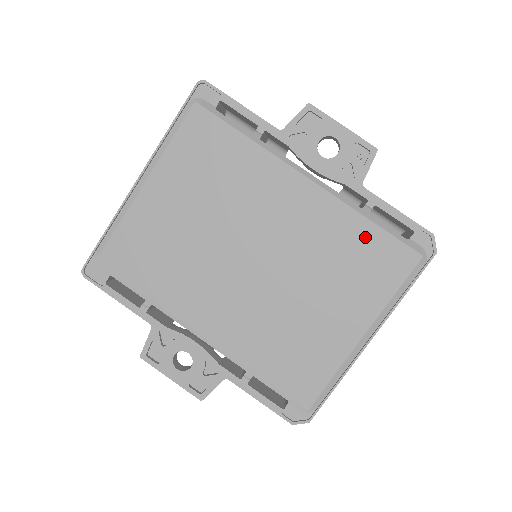
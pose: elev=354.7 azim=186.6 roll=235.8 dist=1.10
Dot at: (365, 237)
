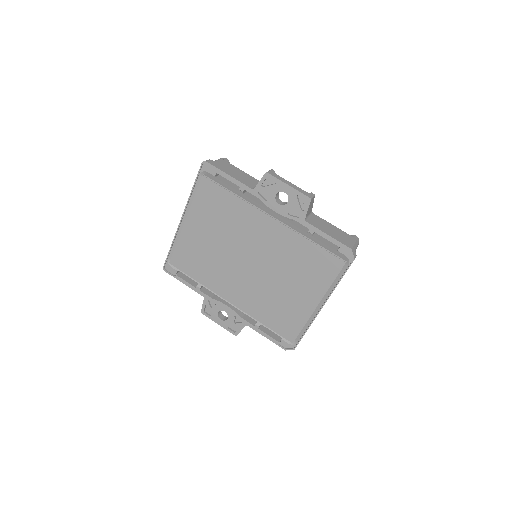
Dot at: (310, 251)
